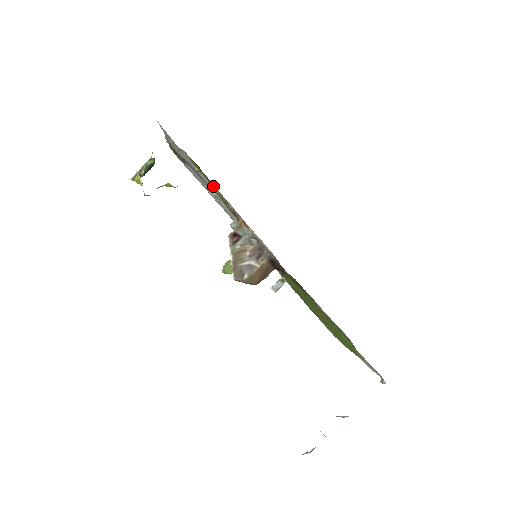
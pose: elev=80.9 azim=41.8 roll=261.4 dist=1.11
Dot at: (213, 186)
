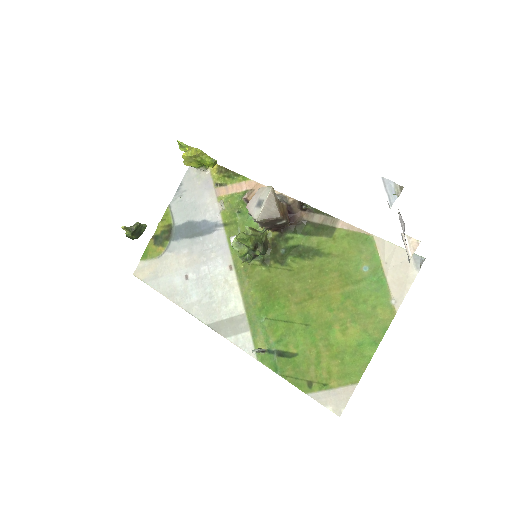
Dot at: (232, 184)
